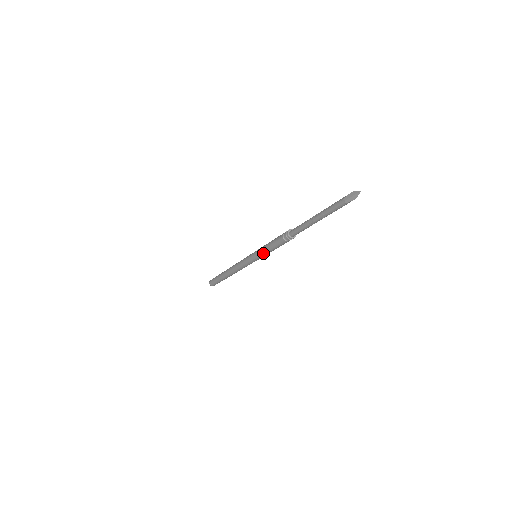
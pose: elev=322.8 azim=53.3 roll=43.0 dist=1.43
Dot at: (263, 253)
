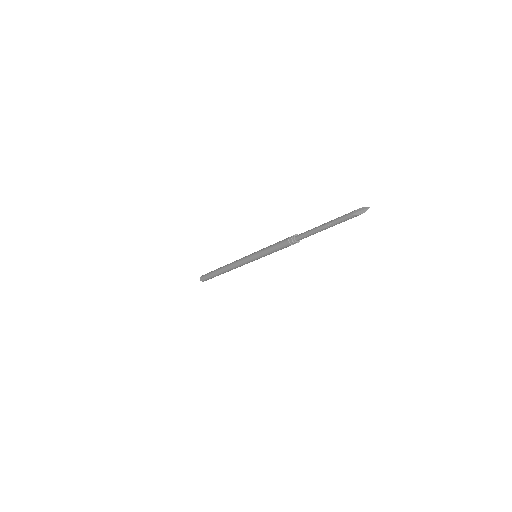
Dot at: (264, 253)
